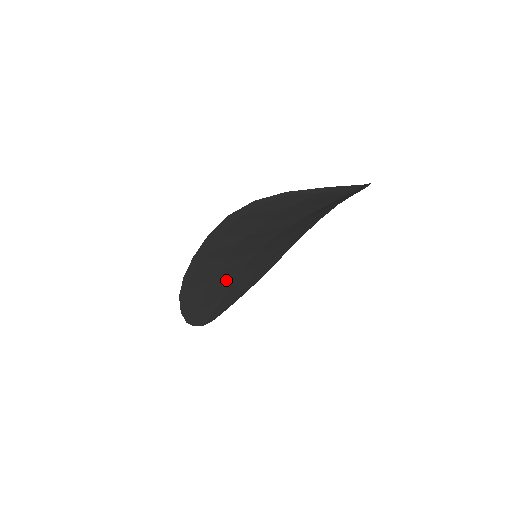
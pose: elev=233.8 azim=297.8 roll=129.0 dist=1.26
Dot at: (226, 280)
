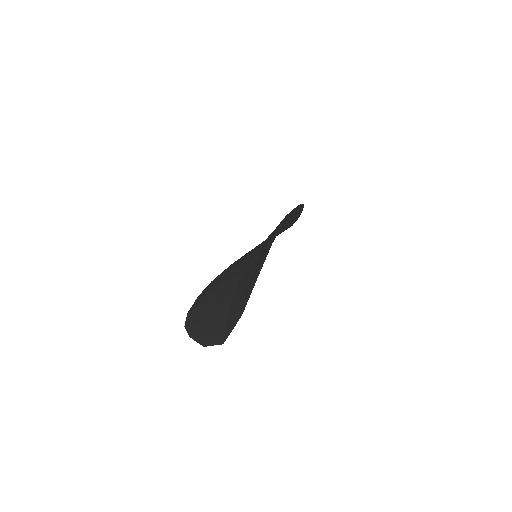
Dot at: occluded
